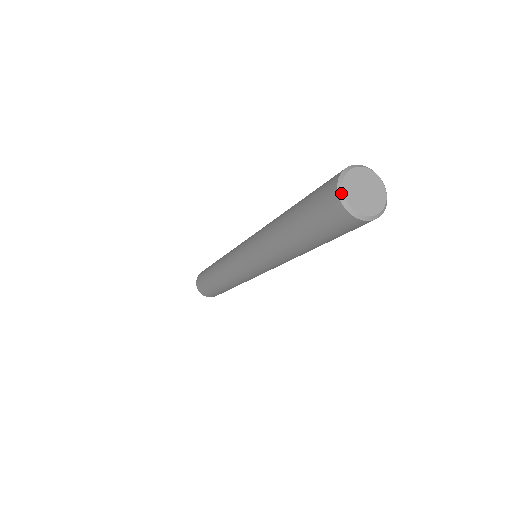
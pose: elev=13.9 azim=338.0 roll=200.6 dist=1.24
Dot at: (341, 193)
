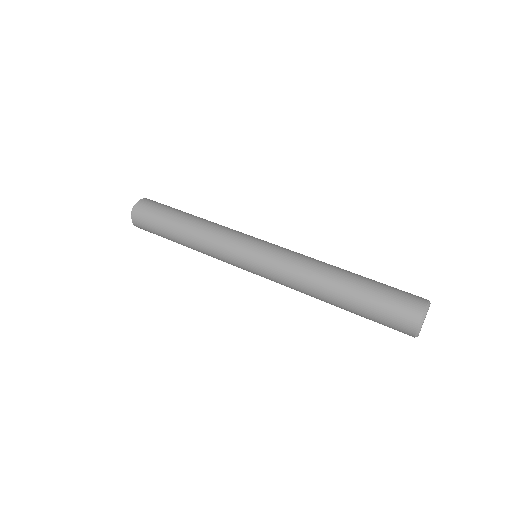
Dot at: (421, 326)
